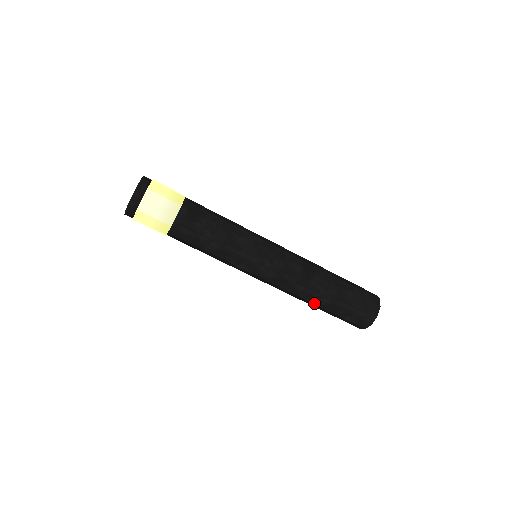
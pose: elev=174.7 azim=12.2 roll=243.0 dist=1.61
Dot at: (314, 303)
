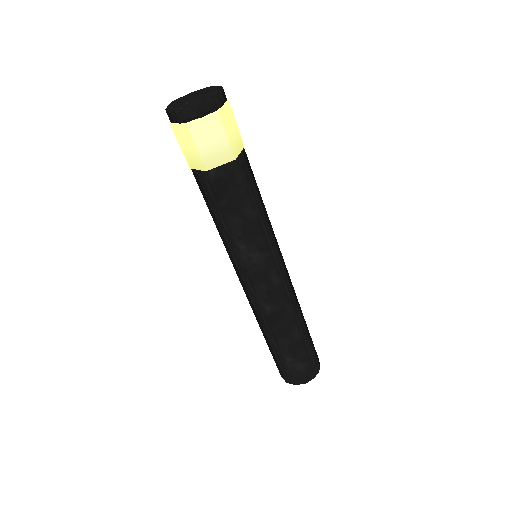
Dot at: (288, 334)
